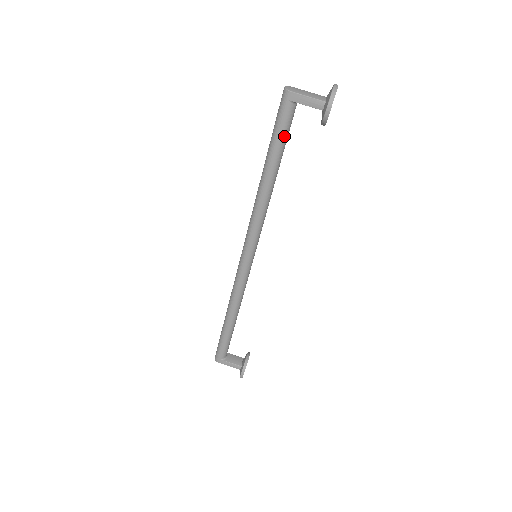
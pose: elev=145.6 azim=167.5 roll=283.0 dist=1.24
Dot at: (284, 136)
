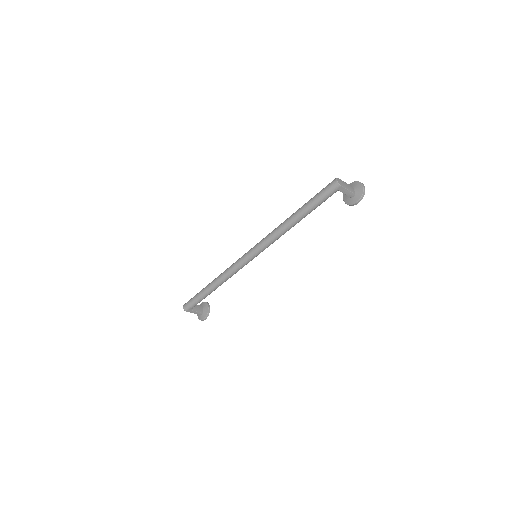
Dot at: occluded
